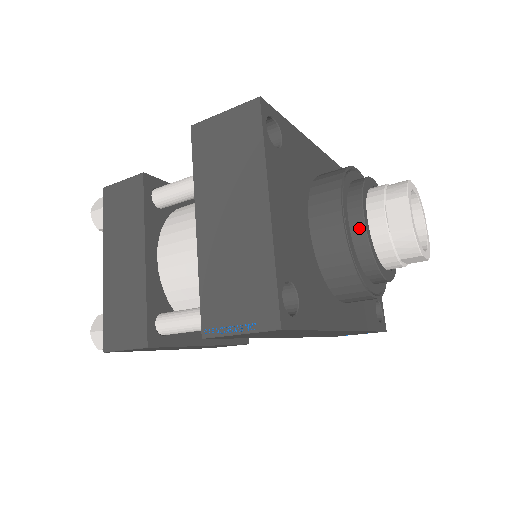
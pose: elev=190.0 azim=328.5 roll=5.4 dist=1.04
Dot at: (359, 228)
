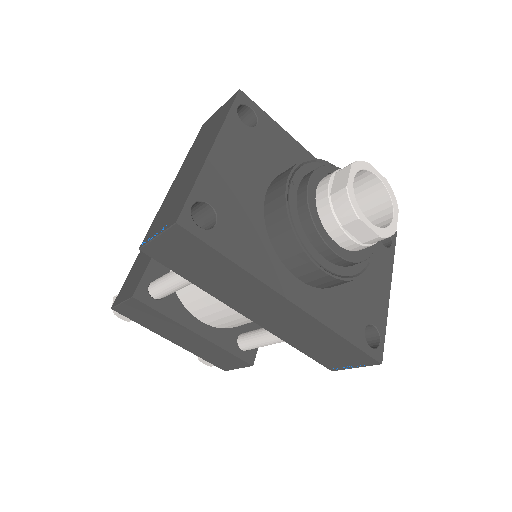
Dot at: (303, 191)
